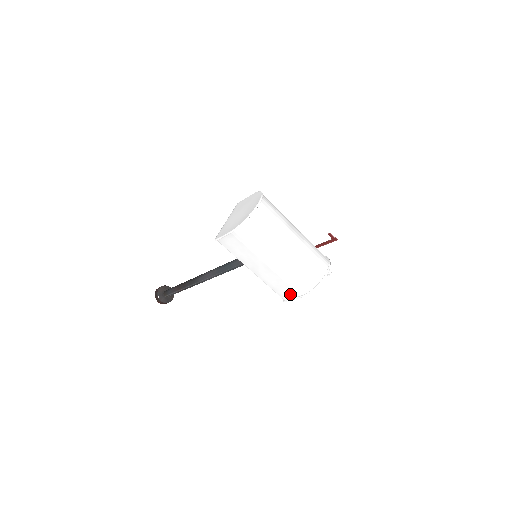
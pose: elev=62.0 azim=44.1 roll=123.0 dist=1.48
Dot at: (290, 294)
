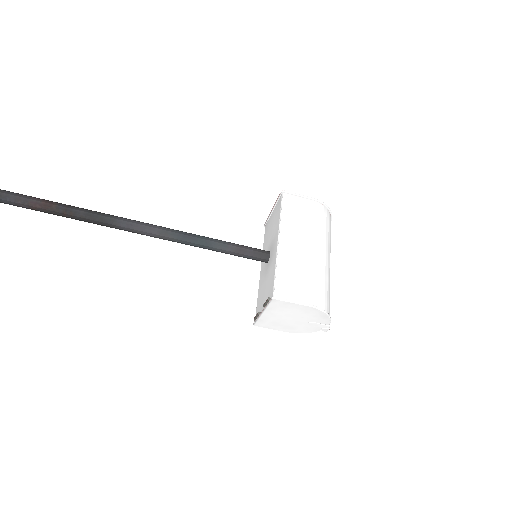
Dot at: (295, 294)
